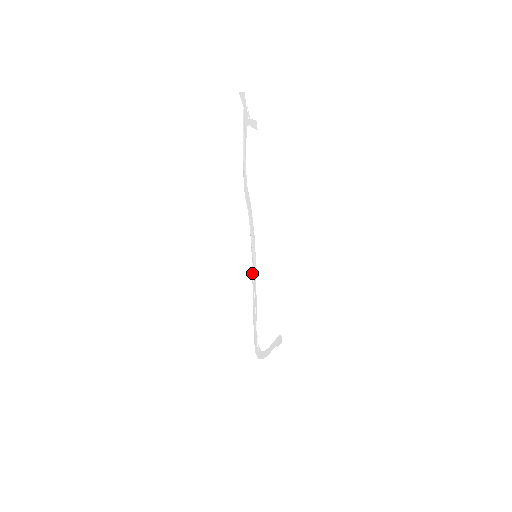
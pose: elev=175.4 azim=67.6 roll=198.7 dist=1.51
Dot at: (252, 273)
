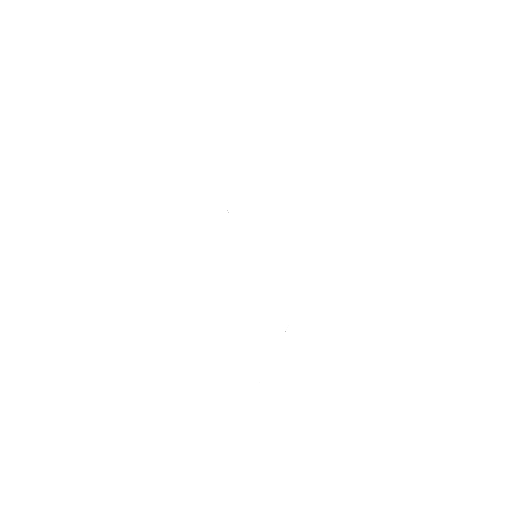
Dot at: occluded
